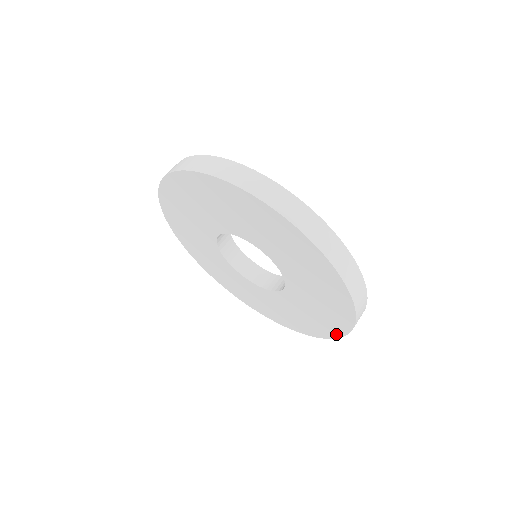
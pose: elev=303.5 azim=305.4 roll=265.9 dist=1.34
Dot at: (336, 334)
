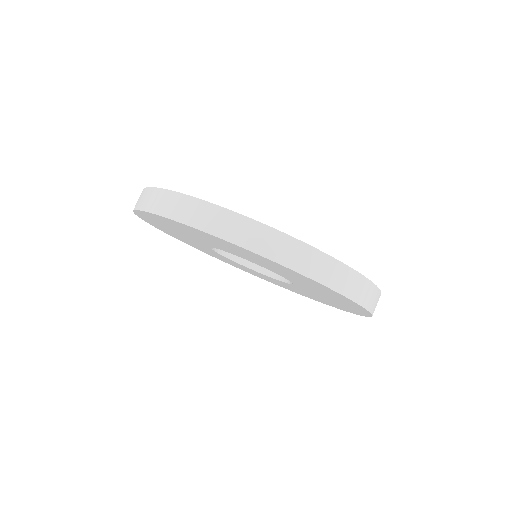
Dot at: (364, 314)
